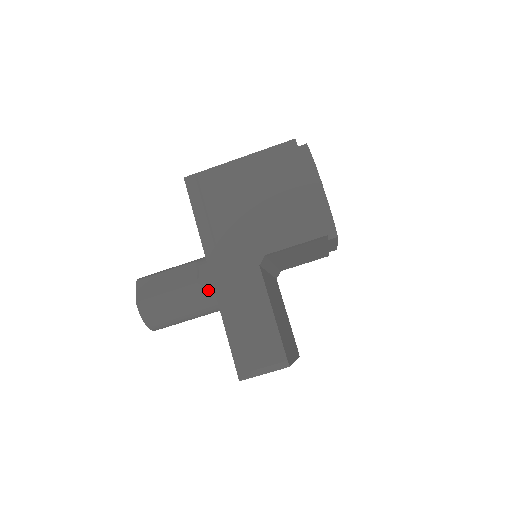
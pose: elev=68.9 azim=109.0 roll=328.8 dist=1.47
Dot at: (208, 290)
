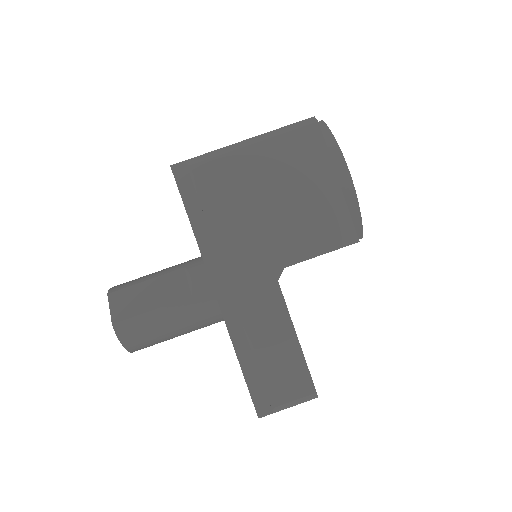
Dot at: (205, 305)
